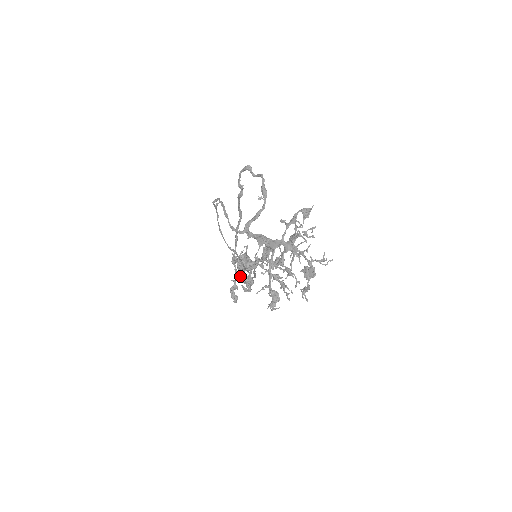
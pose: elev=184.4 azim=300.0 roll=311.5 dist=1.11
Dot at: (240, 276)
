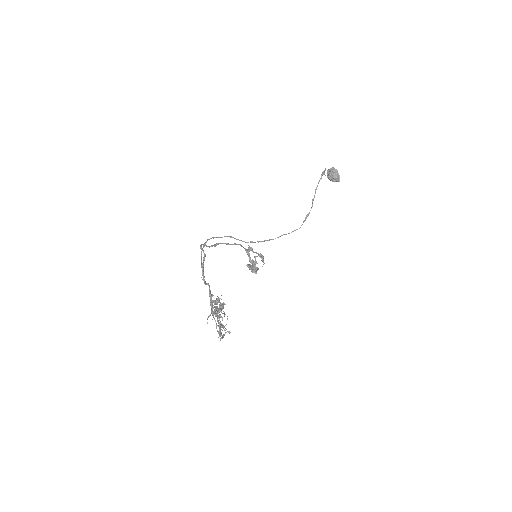
Dot at: (259, 255)
